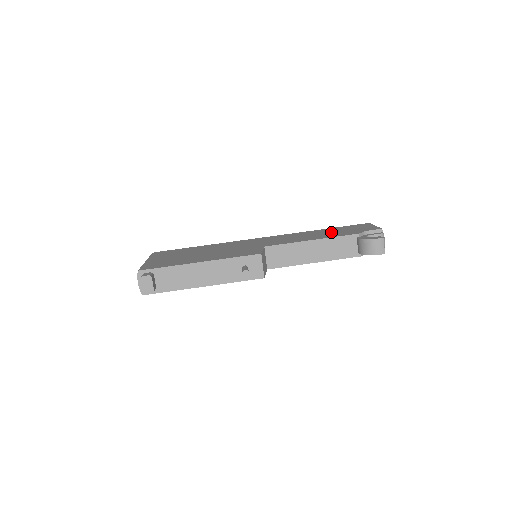
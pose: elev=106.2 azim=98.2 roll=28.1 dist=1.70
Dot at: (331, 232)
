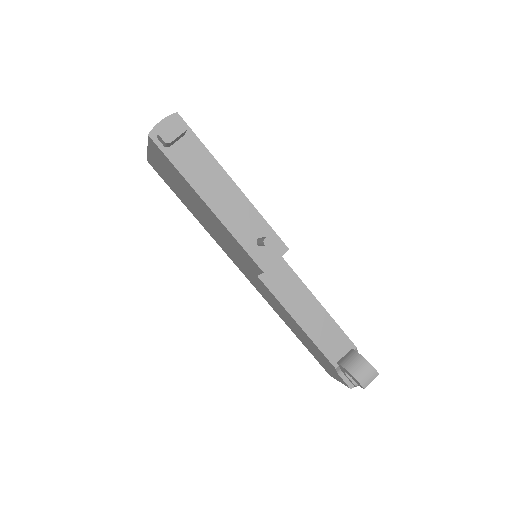
Dot at: occluded
